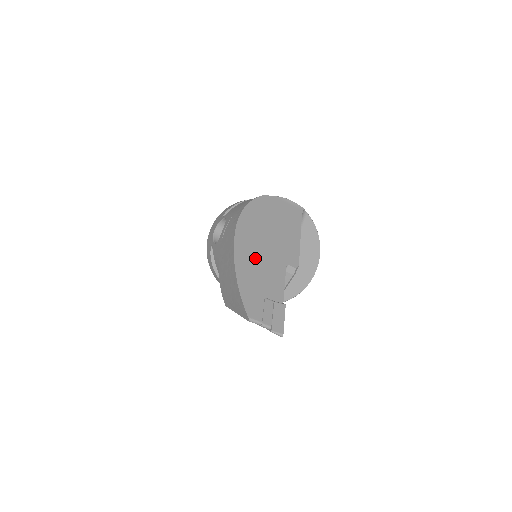
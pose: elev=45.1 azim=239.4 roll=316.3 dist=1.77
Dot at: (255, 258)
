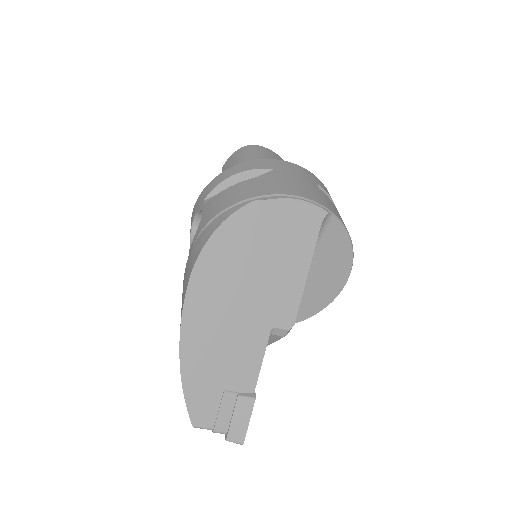
Dot at: (217, 328)
